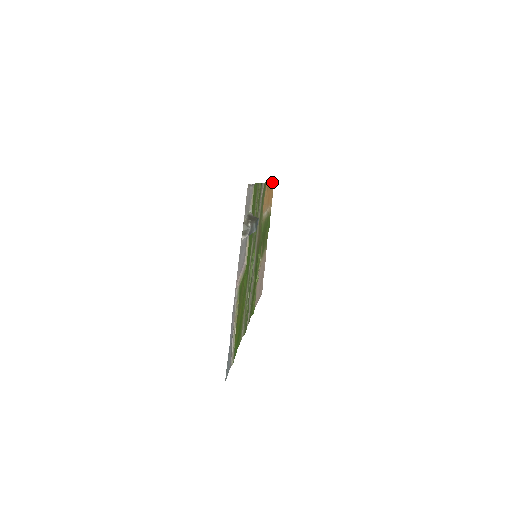
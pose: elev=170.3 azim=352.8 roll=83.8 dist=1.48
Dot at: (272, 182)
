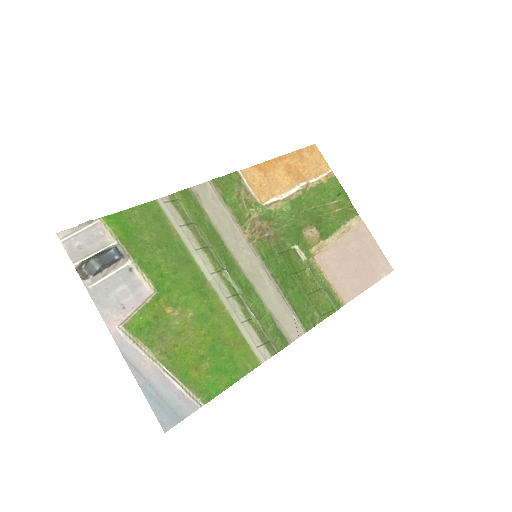
Dot at: (299, 150)
